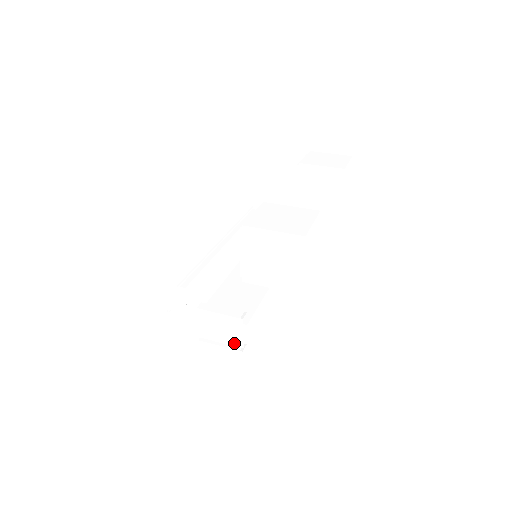
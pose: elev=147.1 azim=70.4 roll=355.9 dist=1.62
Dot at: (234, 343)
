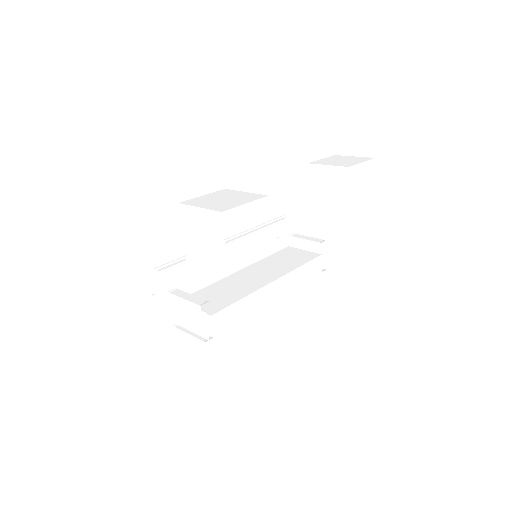
Dot at: (201, 333)
